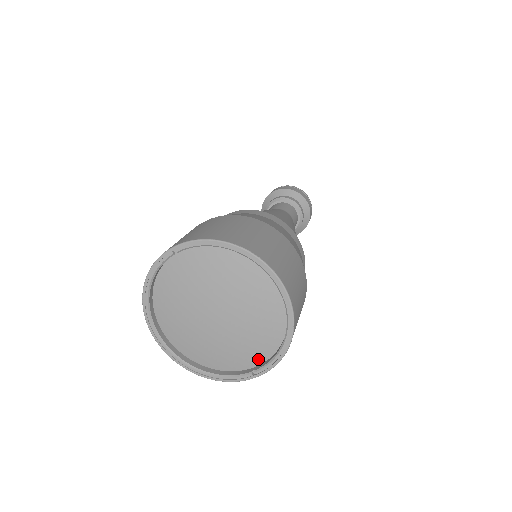
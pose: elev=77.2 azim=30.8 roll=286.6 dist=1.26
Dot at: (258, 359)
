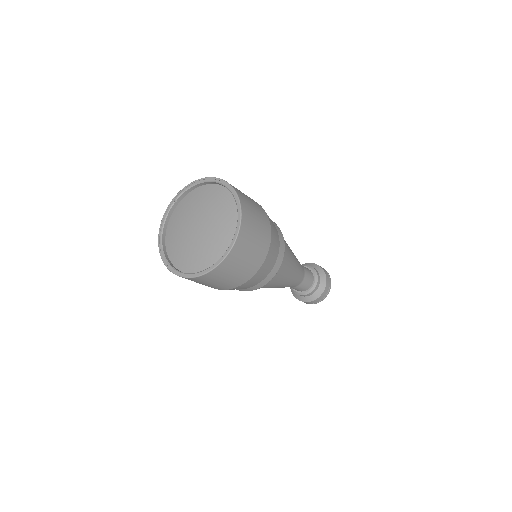
Dot at: (227, 248)
